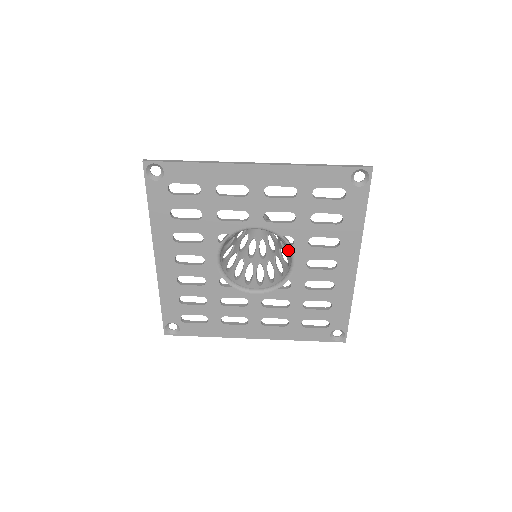
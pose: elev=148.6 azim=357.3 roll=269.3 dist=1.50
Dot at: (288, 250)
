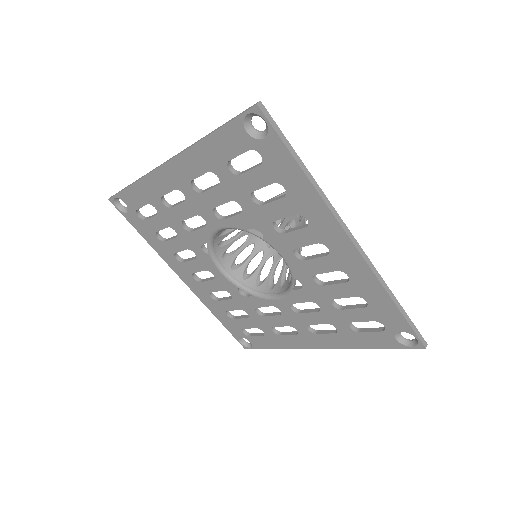
Dot at: occluded
